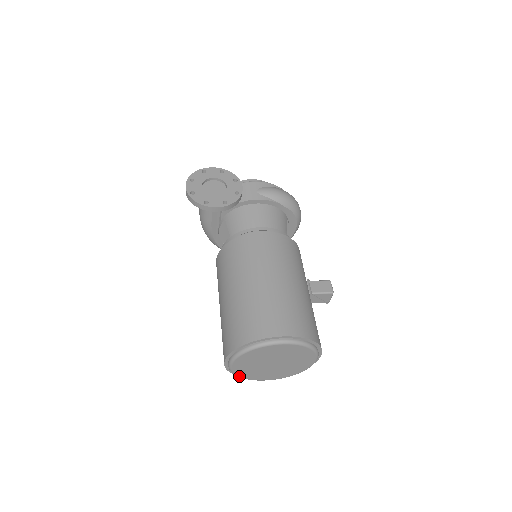
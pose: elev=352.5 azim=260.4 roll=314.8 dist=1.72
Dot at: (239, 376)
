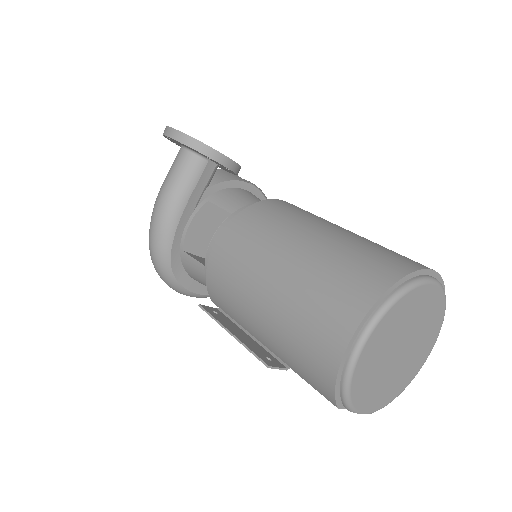
Dot at: (350, 387)
